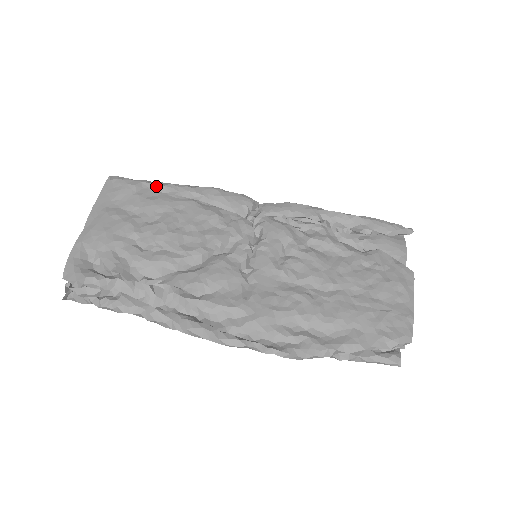
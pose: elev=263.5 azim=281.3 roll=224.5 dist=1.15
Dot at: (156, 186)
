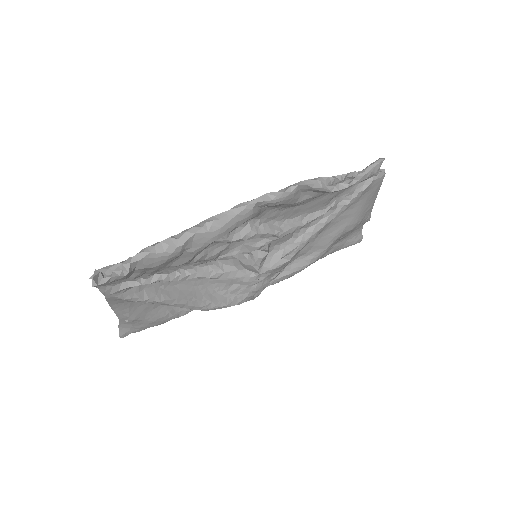
Dot at: occluded
